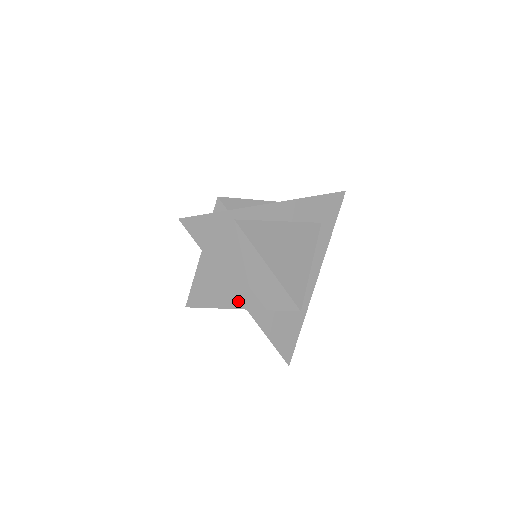
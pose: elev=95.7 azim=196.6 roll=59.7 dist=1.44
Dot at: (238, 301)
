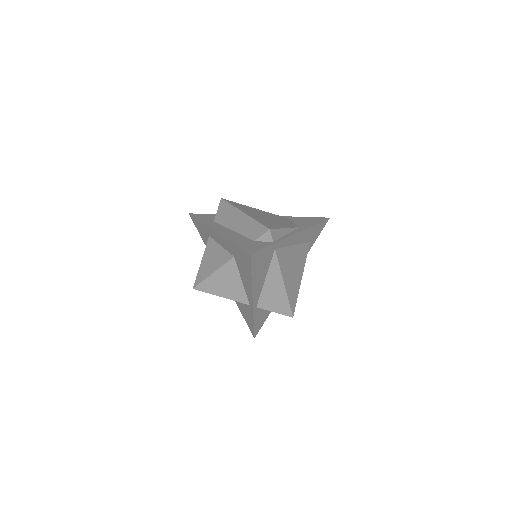
Dot at: (246, 298)
